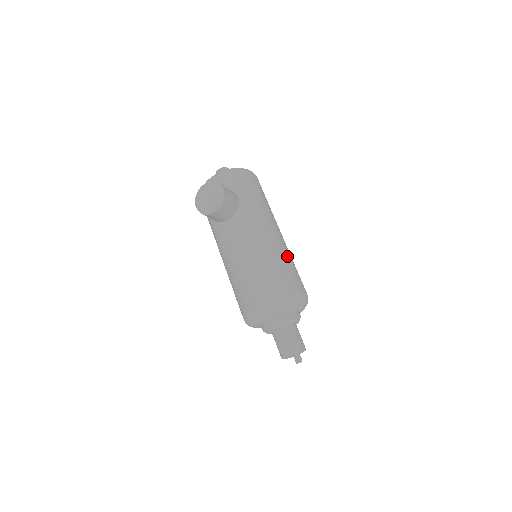
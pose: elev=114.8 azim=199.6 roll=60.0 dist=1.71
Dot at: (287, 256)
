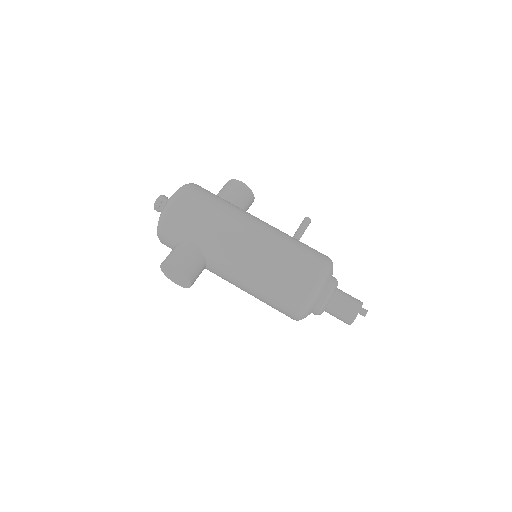
Dot at: (277, 254)
